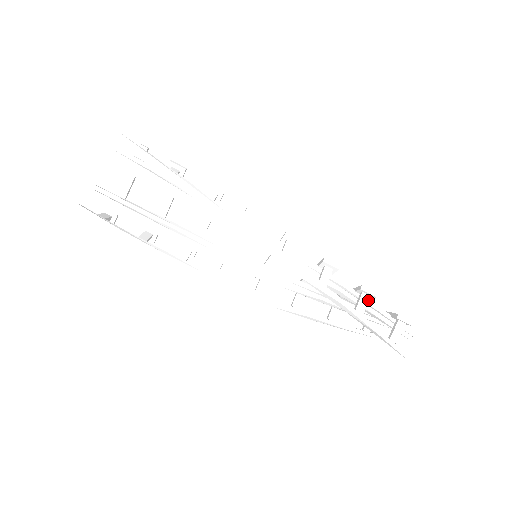
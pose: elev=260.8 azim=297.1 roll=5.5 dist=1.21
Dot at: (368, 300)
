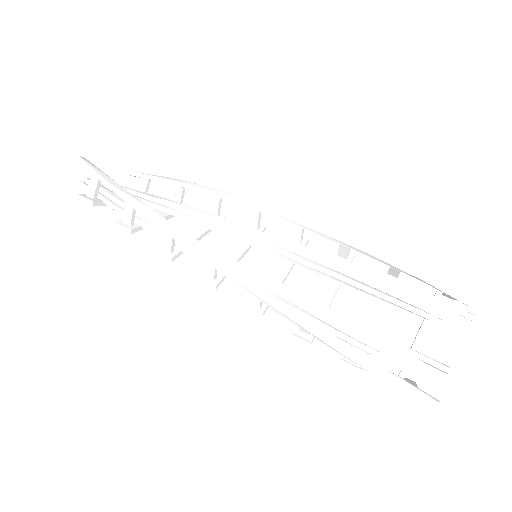
Dot at: occluded
